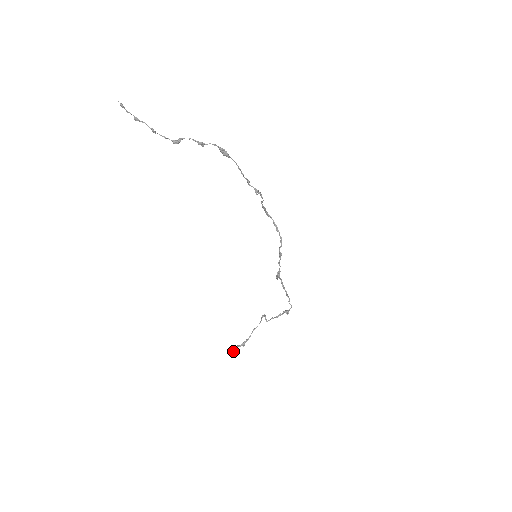
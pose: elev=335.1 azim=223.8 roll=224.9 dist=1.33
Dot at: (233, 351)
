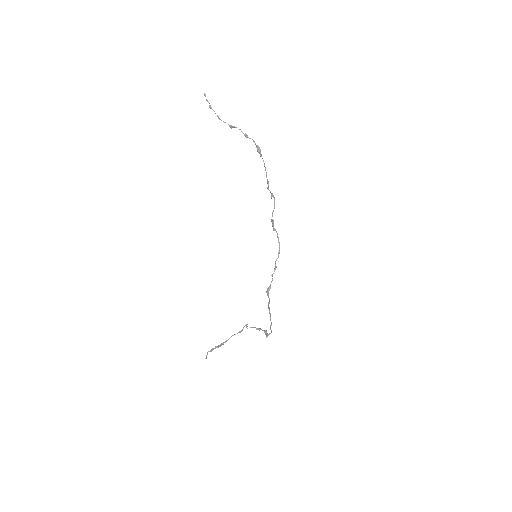
Dot at: (207, 353)
